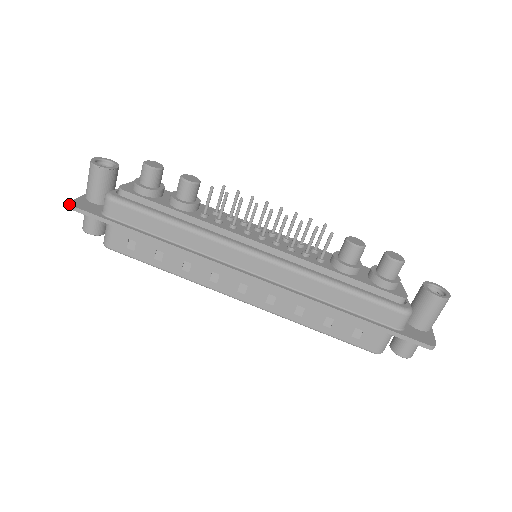
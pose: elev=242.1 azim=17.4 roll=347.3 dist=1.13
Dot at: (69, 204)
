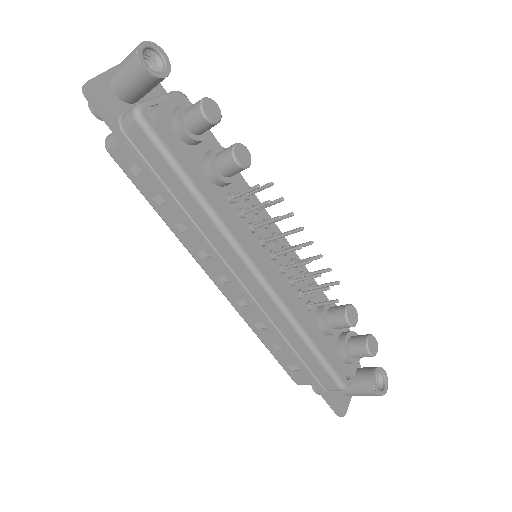
Dot at: (84, 86)
